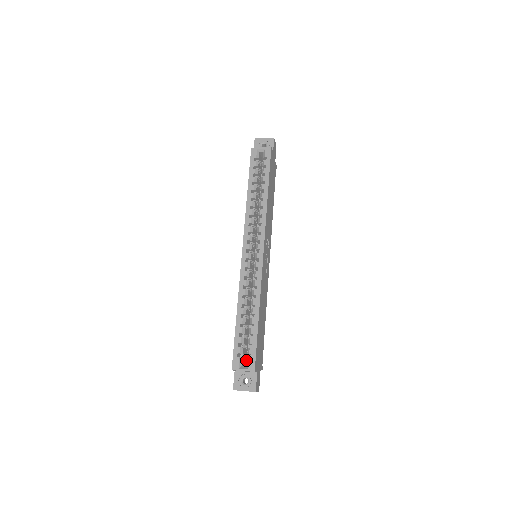
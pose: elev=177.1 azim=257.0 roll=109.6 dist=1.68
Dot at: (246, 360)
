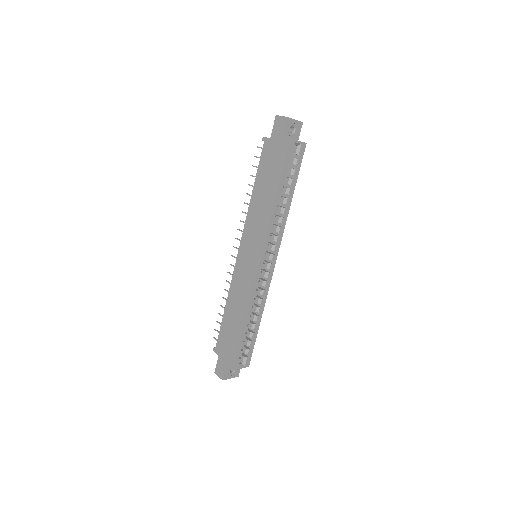
Dot at: occluded
